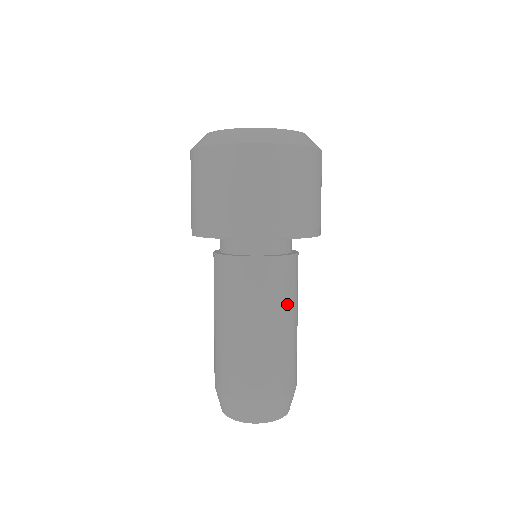
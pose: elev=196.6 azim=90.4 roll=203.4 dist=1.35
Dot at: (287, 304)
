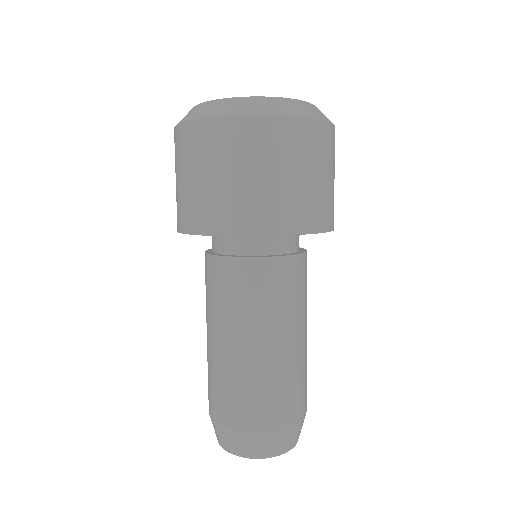
Dot at: (293, 315)
